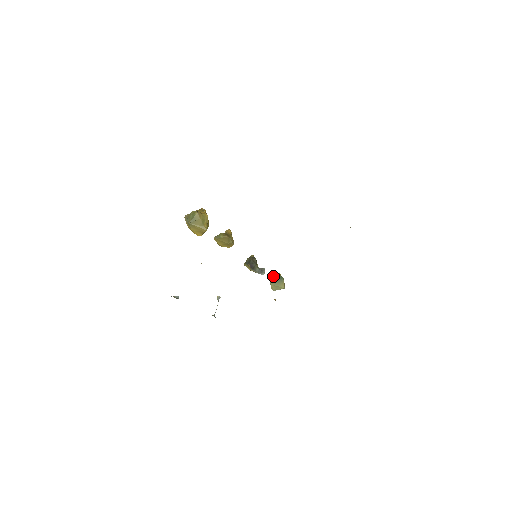
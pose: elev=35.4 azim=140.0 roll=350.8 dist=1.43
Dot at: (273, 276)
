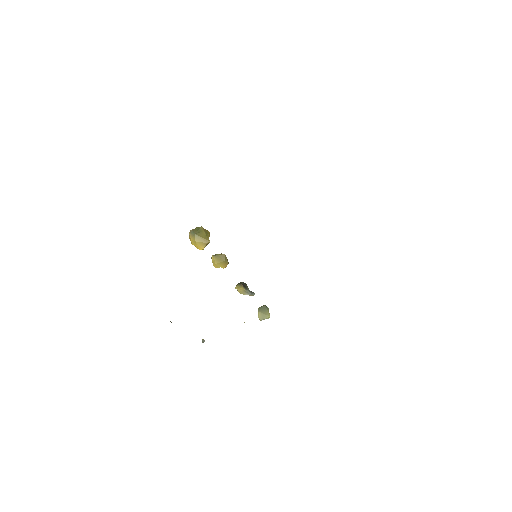
Dot at: (258, 308)
